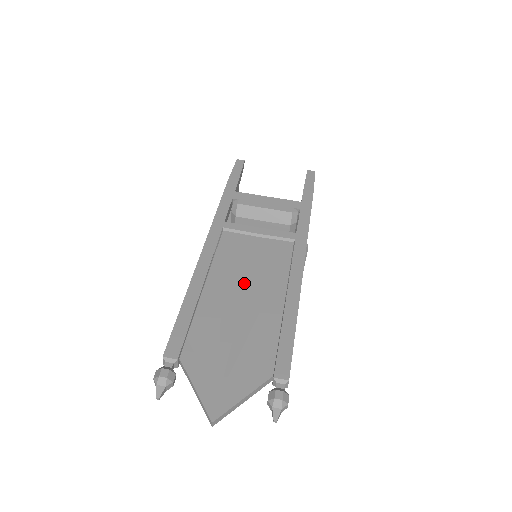
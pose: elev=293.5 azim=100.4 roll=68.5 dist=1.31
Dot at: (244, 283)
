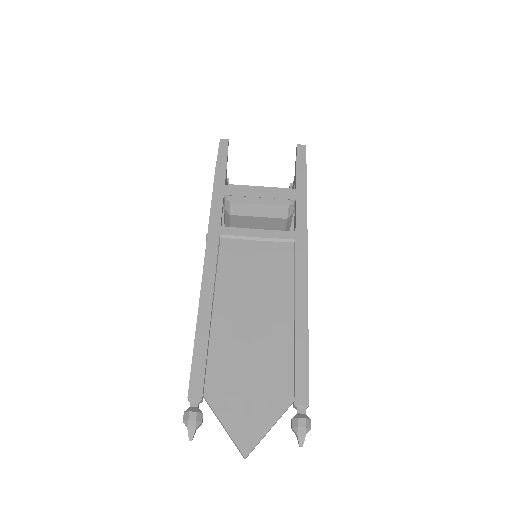
Dot at: (251, 300)
